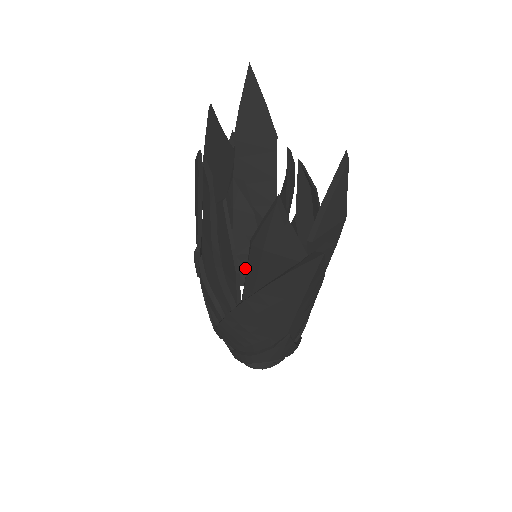
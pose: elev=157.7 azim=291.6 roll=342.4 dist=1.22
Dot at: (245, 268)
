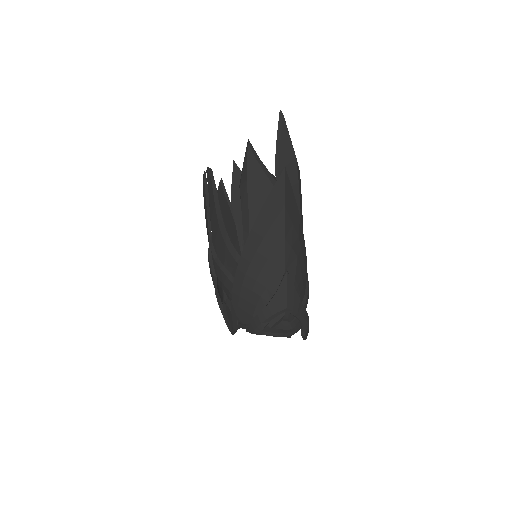
Dot at: occluded
